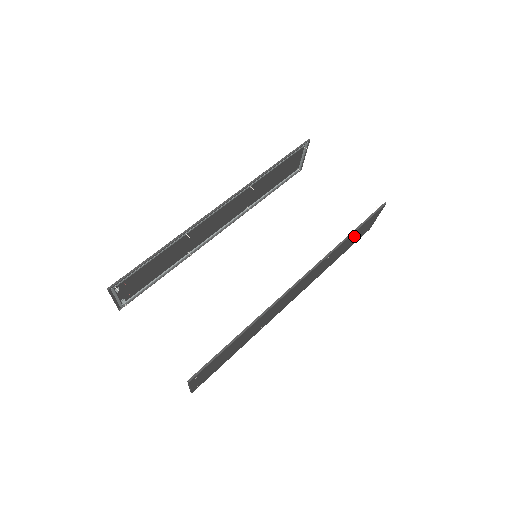
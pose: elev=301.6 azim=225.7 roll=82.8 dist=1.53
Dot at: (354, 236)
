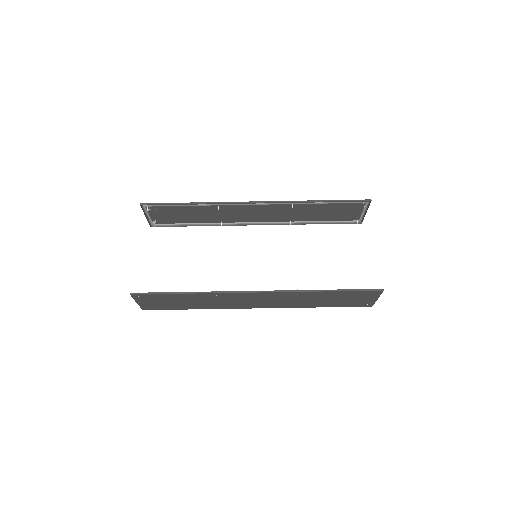
Dot at: (339, 296)
